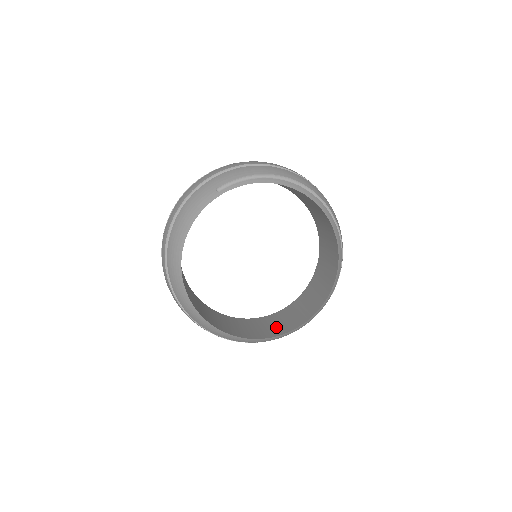
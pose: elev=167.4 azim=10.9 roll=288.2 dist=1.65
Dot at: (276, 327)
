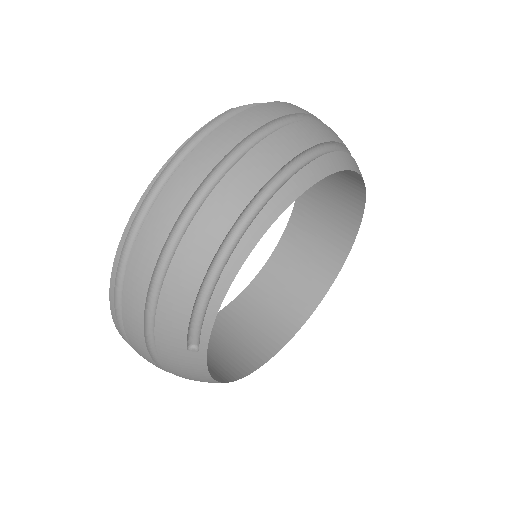
Dot at: (326, 243)
